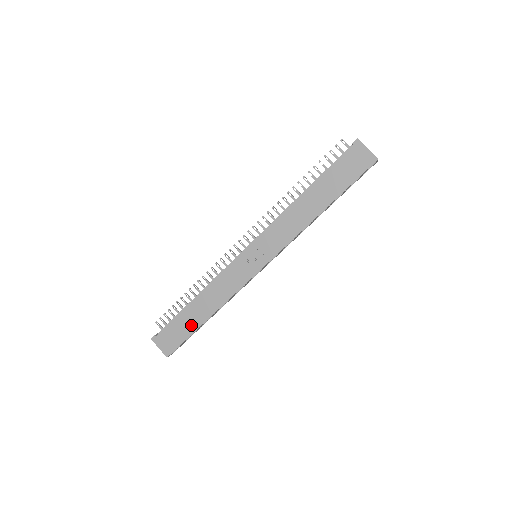
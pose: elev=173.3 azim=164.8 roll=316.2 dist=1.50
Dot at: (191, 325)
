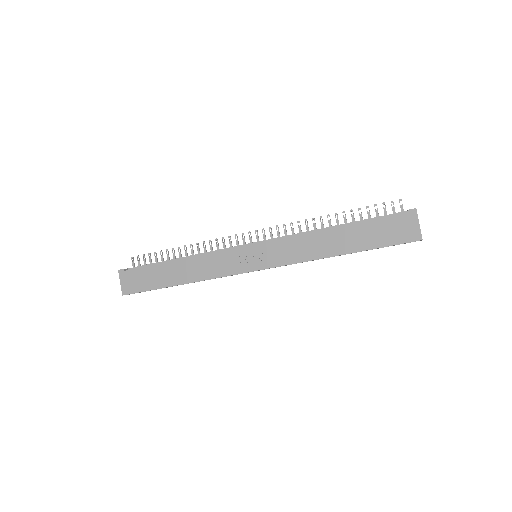
Dot at: (161, 281)
